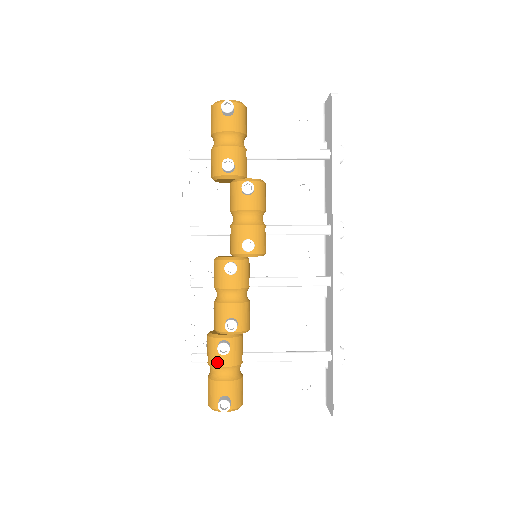
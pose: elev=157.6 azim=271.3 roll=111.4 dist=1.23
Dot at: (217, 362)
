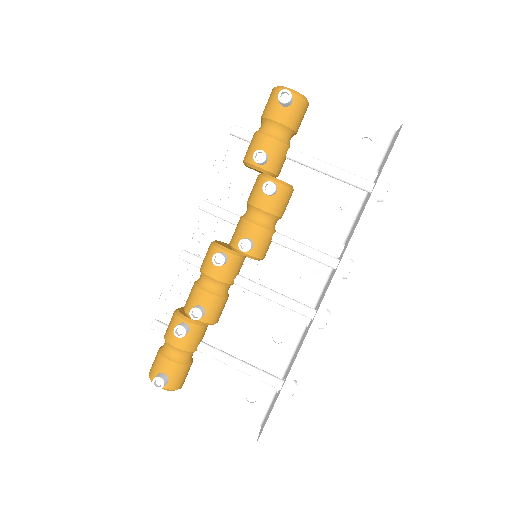
Dot at: (171, 340)
